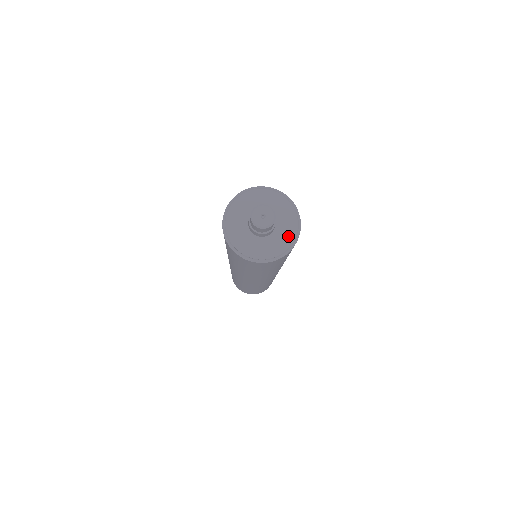
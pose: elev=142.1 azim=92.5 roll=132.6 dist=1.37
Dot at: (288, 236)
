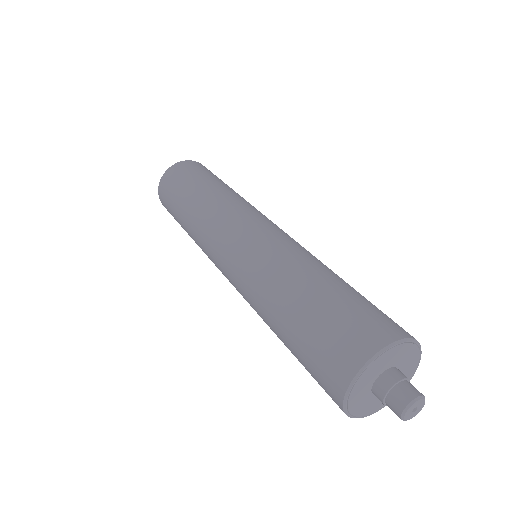
Dot at: (410, 372)
